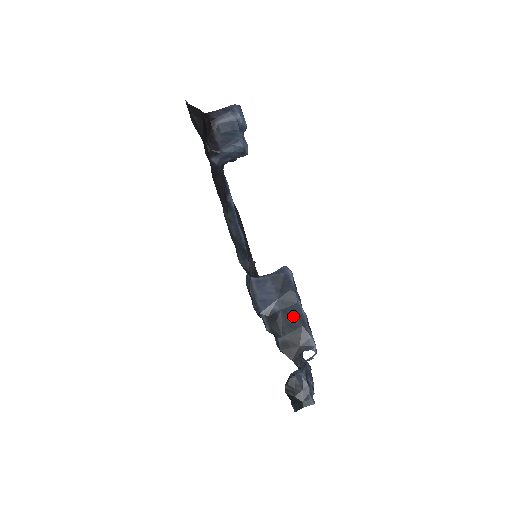
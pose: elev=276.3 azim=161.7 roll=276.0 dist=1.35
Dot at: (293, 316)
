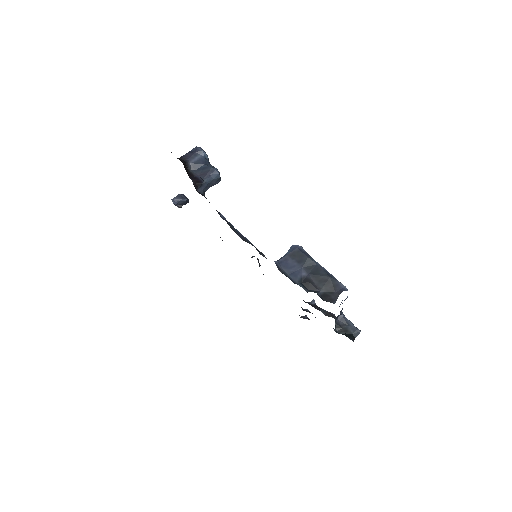
Dot at: (320, 274)
